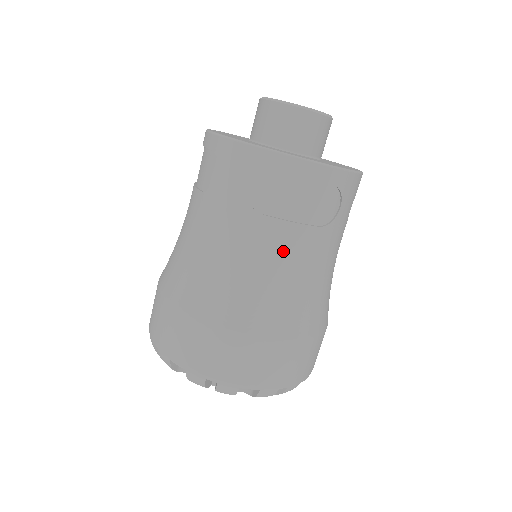
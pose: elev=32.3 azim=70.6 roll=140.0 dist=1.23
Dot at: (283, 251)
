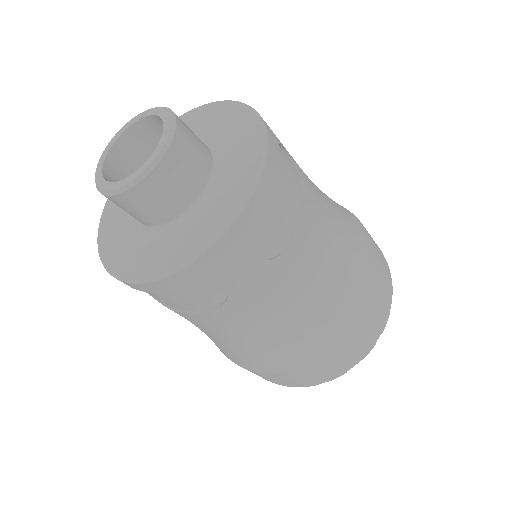
Dot at: (207, 326)
